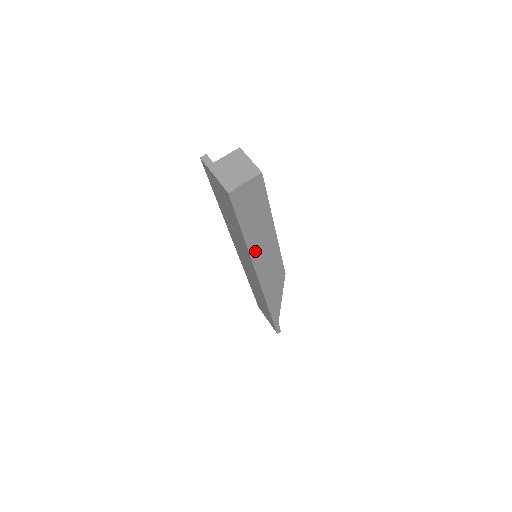
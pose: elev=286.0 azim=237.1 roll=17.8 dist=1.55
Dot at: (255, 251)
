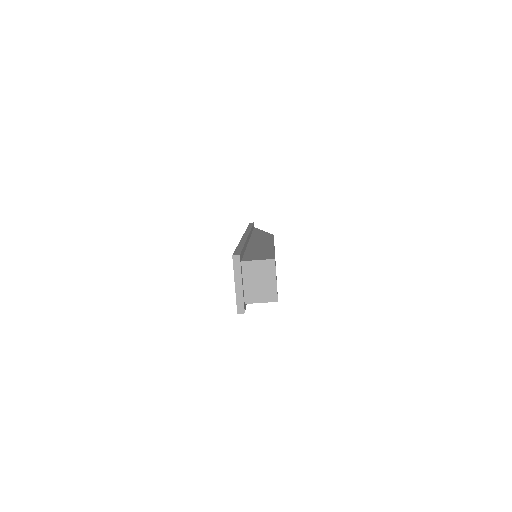
Dot at: occluded
